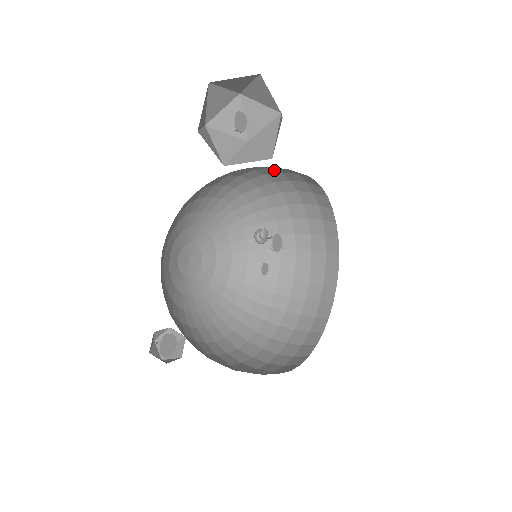
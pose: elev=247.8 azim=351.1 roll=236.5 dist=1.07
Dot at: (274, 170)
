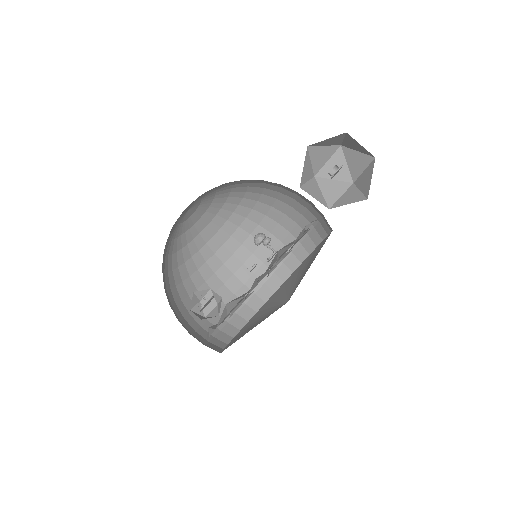
Dot at: (308, 205)
